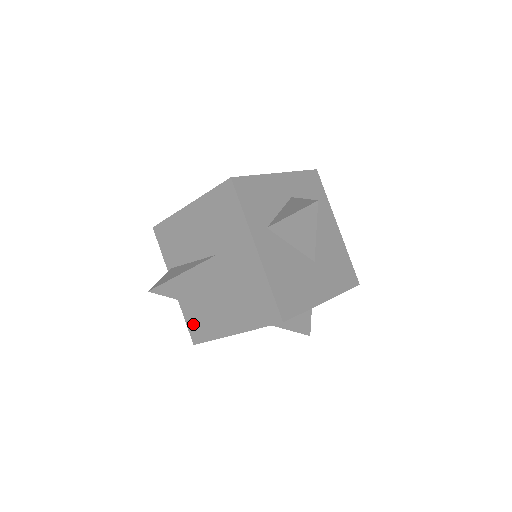
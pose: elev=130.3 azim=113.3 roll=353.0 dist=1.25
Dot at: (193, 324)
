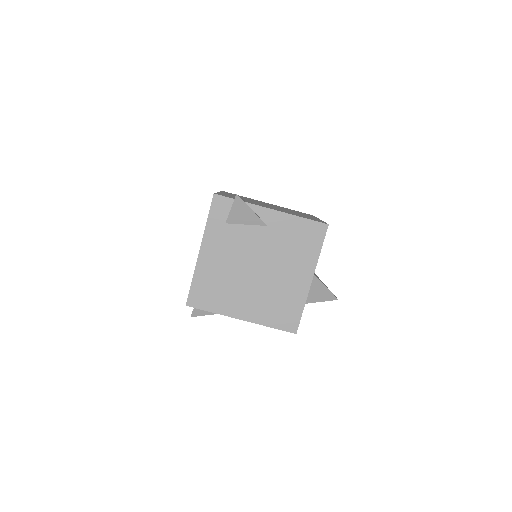
Dot at: occluded
